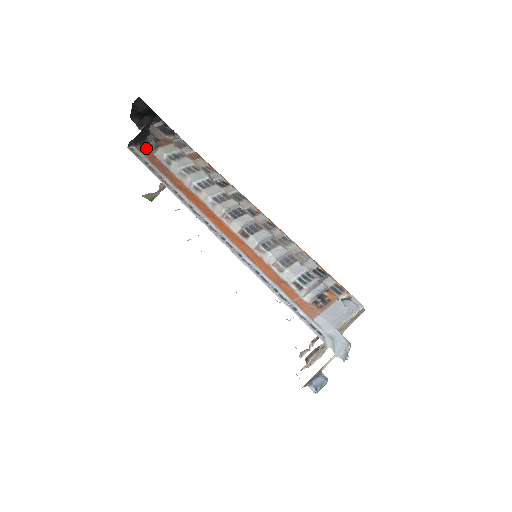
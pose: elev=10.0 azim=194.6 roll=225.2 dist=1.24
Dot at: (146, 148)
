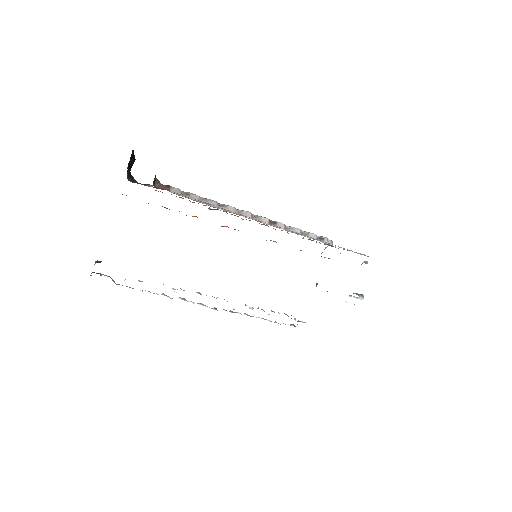
Dot at: (160, 188)
